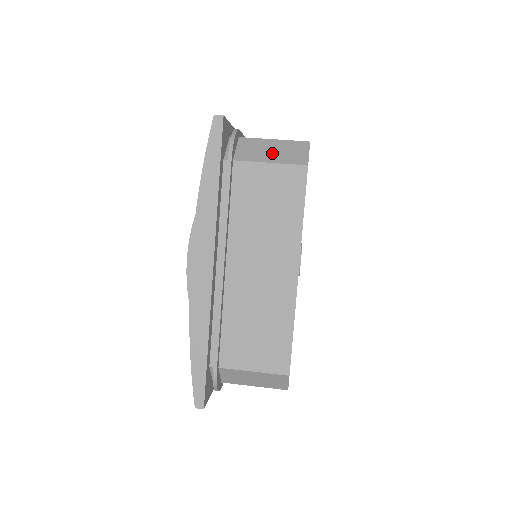
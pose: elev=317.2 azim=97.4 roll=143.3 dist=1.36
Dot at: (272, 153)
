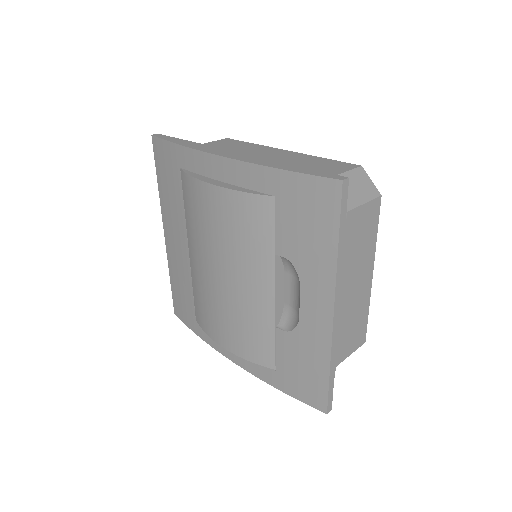
Dot at: occluded
